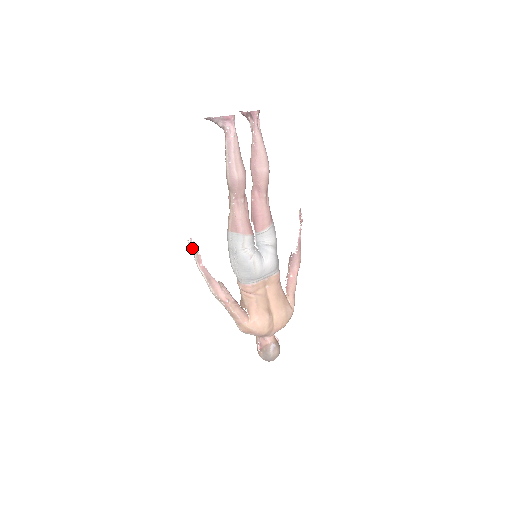
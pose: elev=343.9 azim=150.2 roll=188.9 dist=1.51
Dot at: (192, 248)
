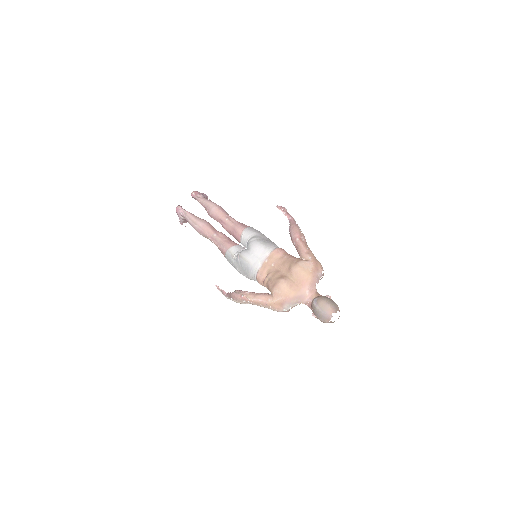
Dot at: occluded
